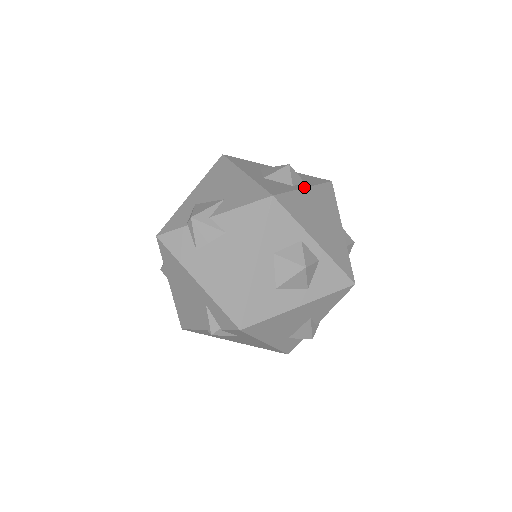
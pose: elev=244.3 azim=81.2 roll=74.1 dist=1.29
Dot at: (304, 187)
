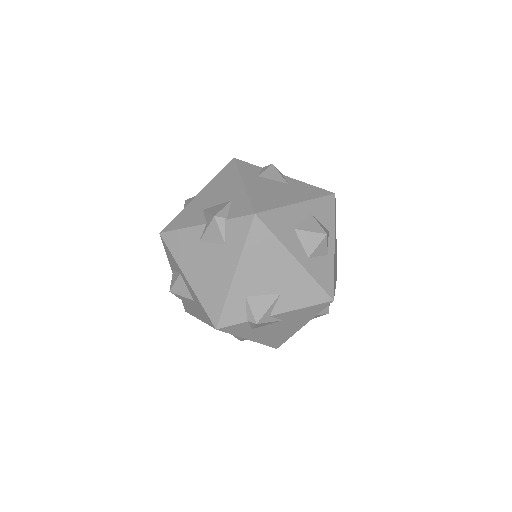
Dot at: occluded
